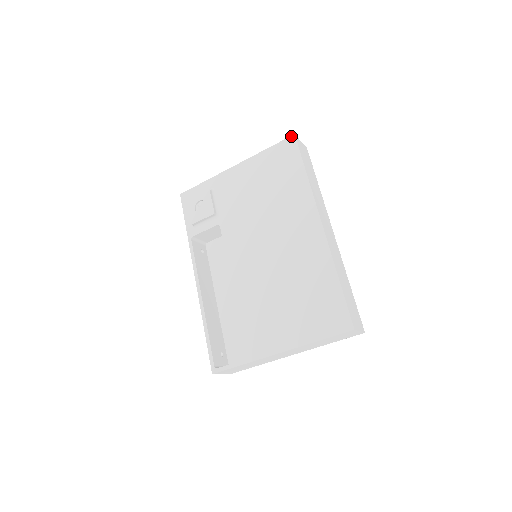
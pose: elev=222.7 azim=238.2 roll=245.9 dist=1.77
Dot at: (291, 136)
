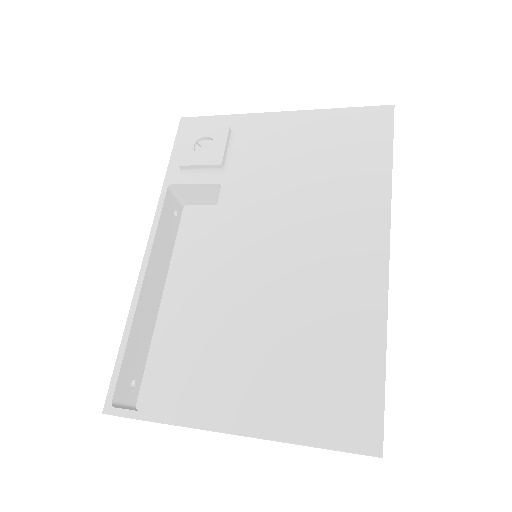
Dot at: (388, 105)
